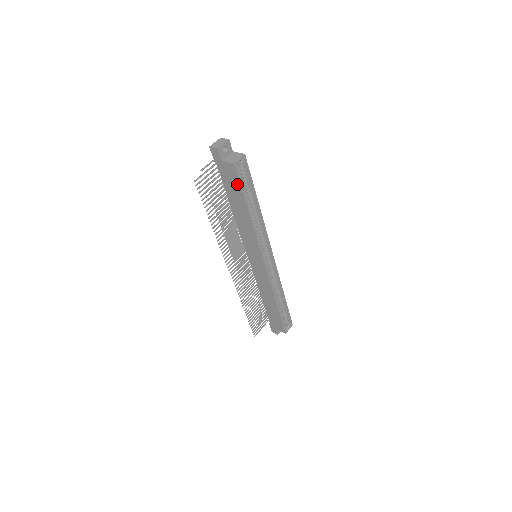
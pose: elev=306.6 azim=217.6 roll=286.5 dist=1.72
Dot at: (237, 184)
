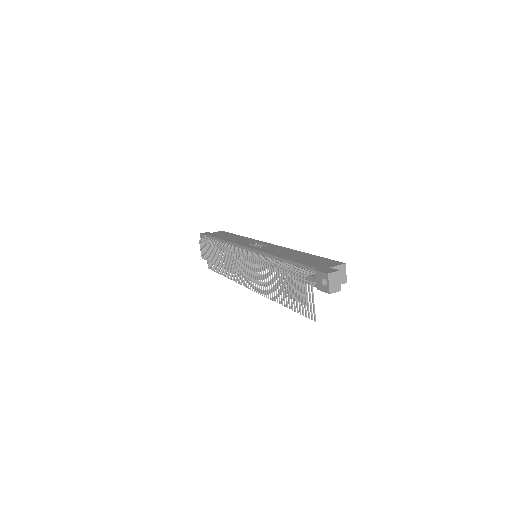
Dot at: occluded
